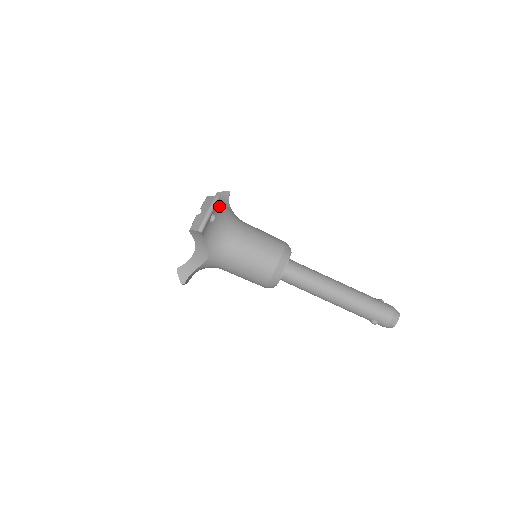
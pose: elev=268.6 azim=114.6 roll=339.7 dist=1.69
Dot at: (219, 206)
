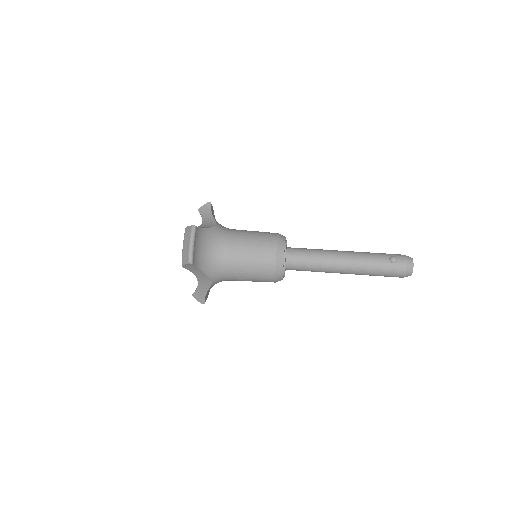
Dot at: occluded
